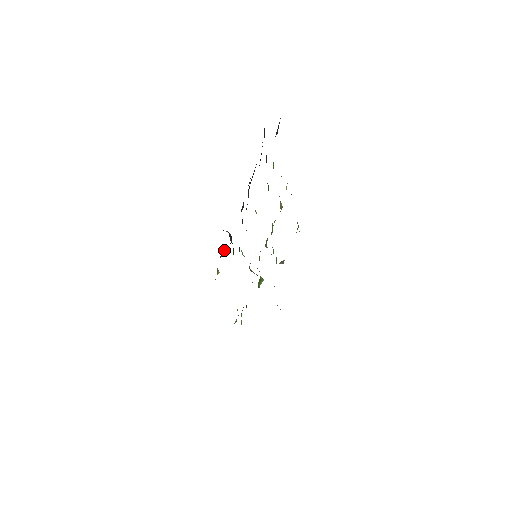
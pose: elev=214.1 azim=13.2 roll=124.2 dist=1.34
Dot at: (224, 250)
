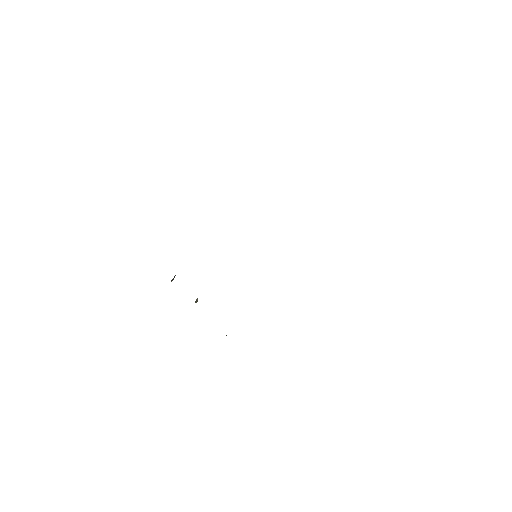
Dot at: (174, 277)
